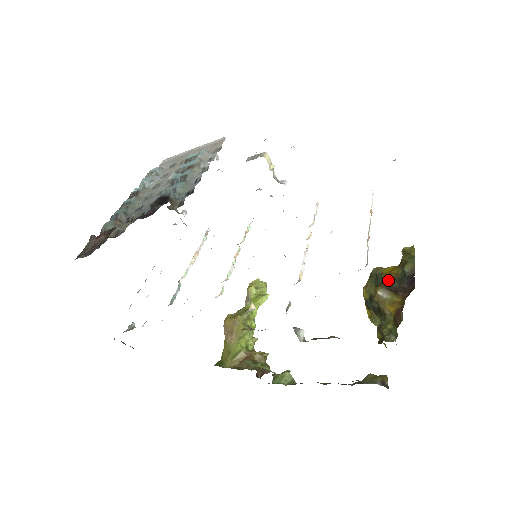
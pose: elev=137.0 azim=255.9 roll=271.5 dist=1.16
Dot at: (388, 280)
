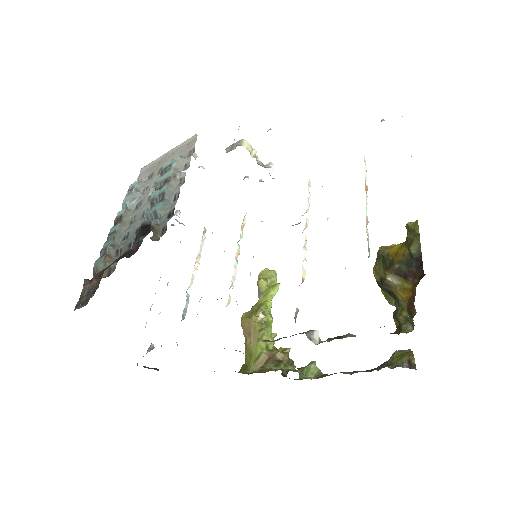
Dot at: (395, 263)
